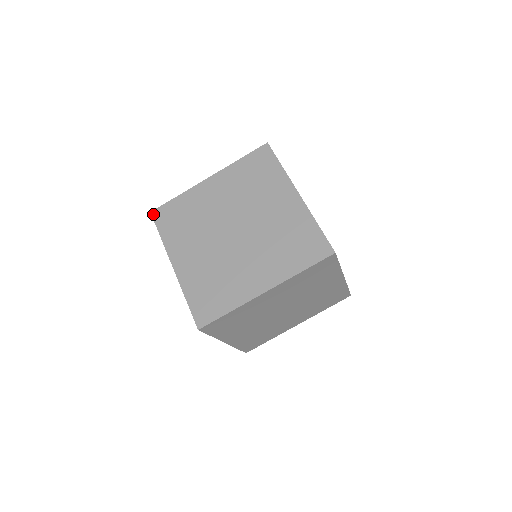
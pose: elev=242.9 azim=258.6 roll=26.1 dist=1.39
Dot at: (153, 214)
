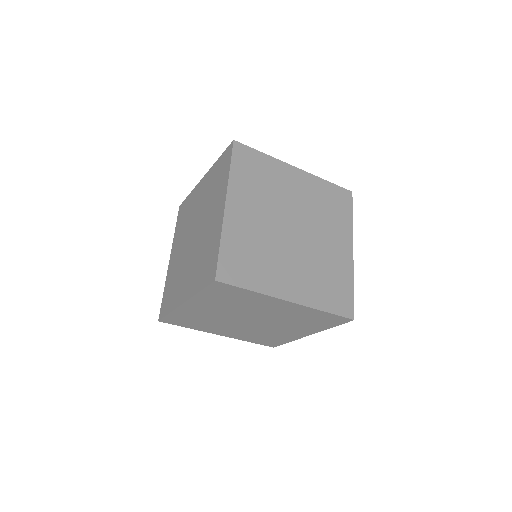
Dot at: (215, 283)
